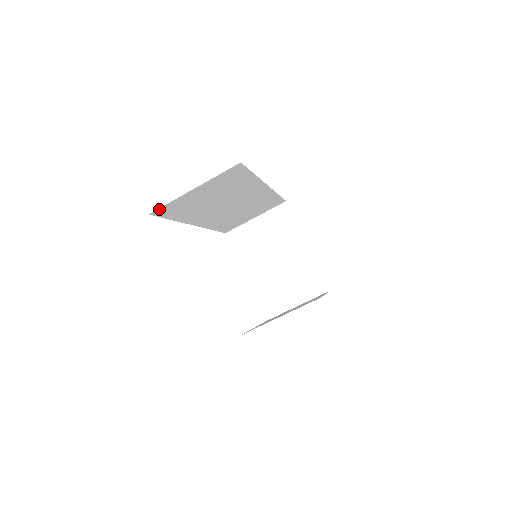
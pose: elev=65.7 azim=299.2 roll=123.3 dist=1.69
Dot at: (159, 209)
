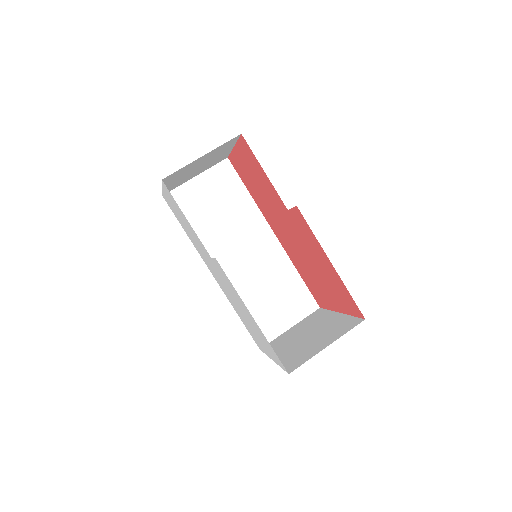
Dot at: (171, 194)
